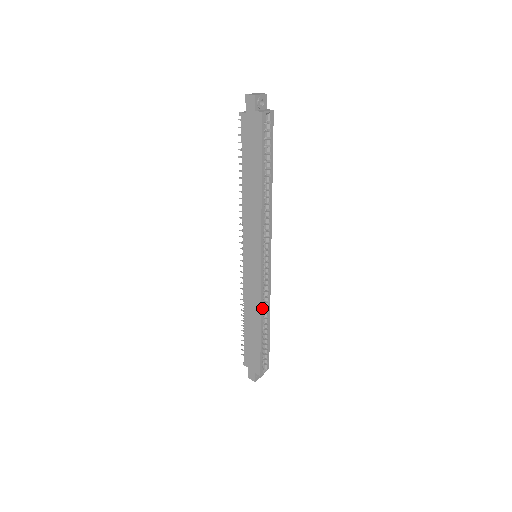
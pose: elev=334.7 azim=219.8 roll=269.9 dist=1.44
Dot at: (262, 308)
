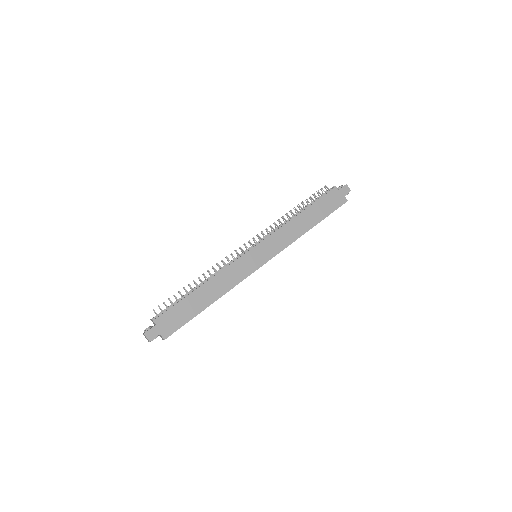
Dot at: (228, 291)
